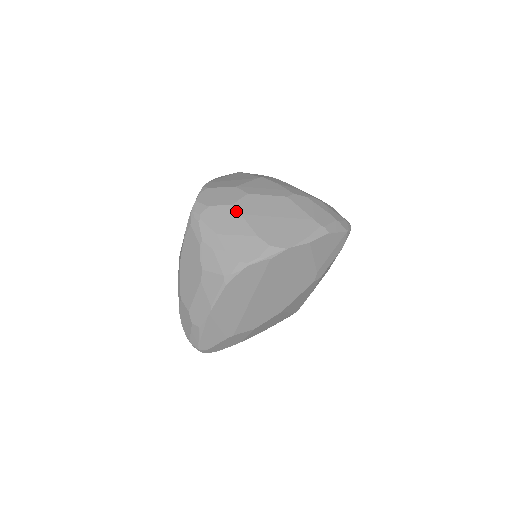
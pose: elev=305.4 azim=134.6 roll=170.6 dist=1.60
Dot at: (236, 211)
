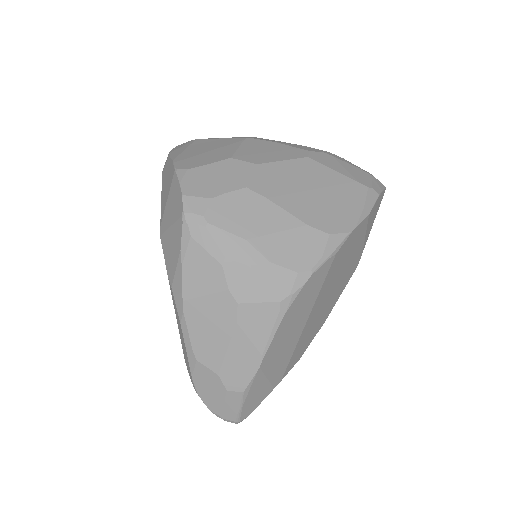
Dot at: (258, 195)
